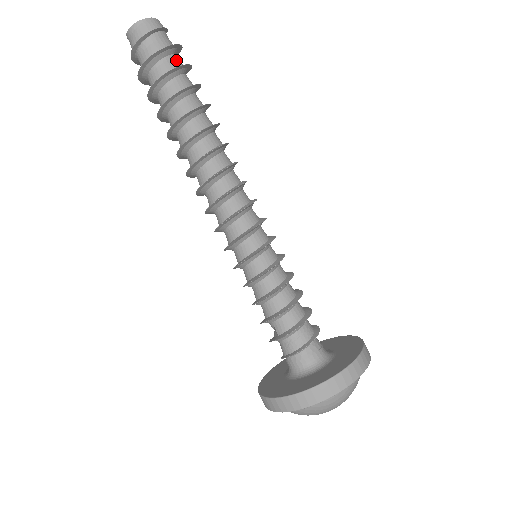
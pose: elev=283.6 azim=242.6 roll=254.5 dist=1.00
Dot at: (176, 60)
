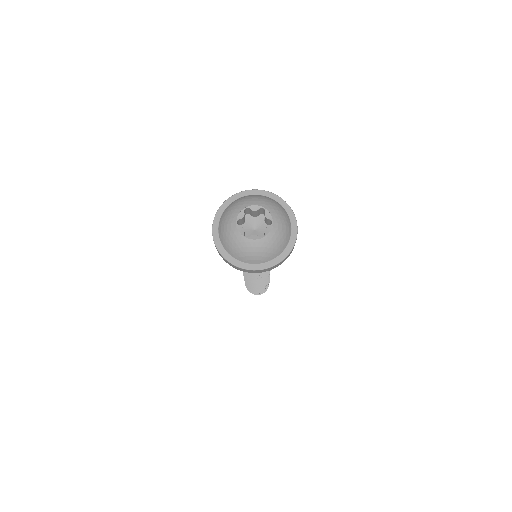
Dot at: occluded
